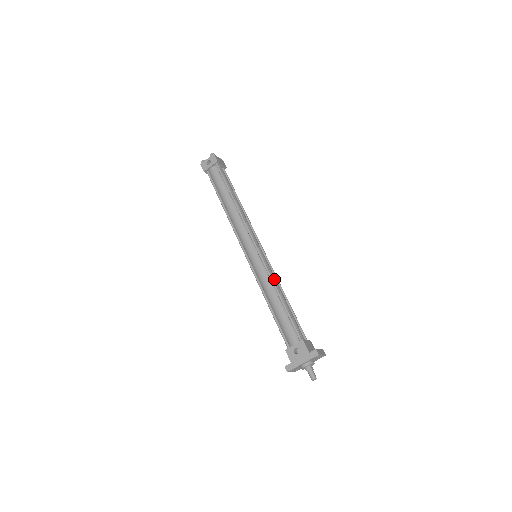
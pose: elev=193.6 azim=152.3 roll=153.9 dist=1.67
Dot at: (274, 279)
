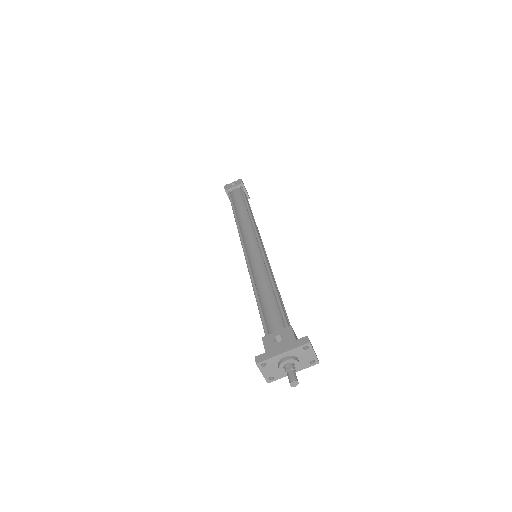
Dot at: (271, 273)
